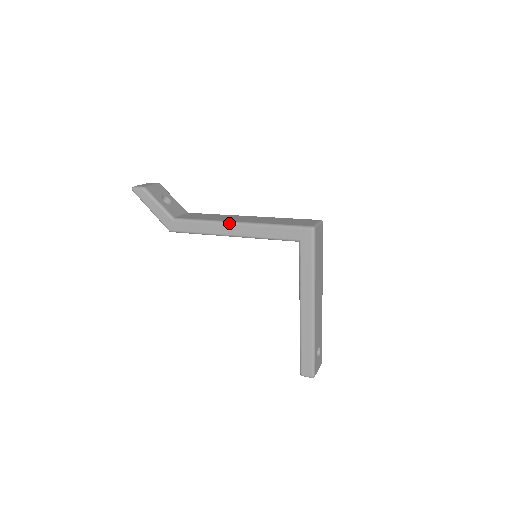
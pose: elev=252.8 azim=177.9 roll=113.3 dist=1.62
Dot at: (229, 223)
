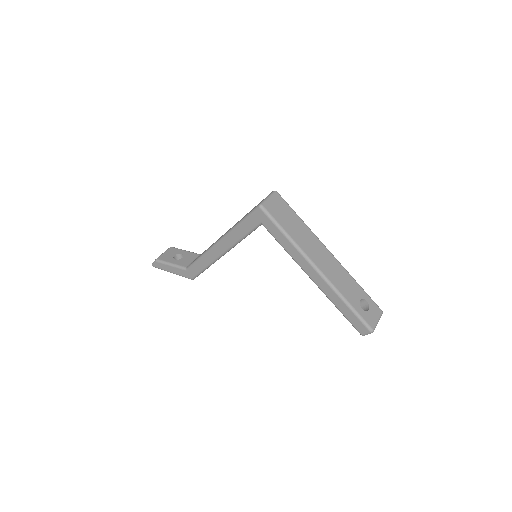
Dot at: (213, 246)
